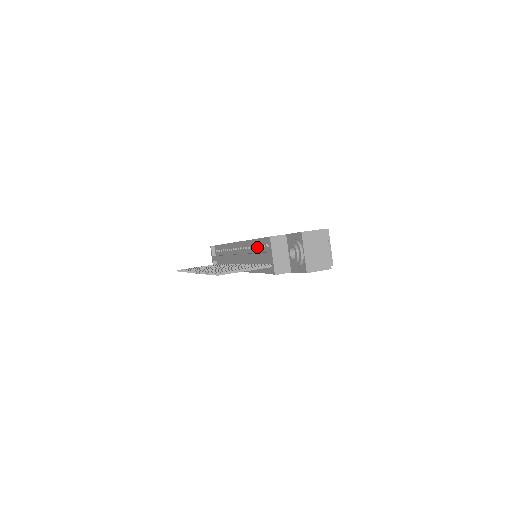
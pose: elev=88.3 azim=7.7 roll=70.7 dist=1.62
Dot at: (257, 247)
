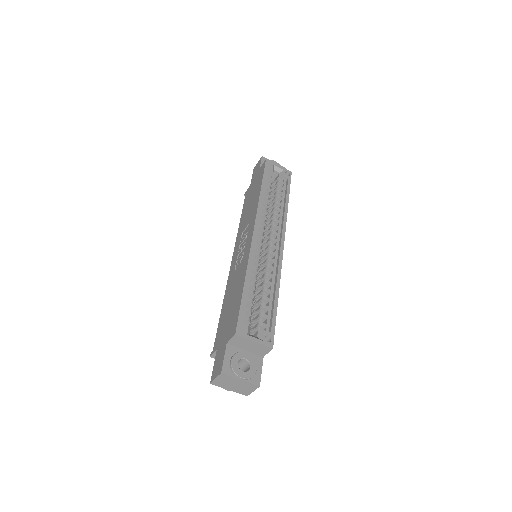
Dot at: occluded
